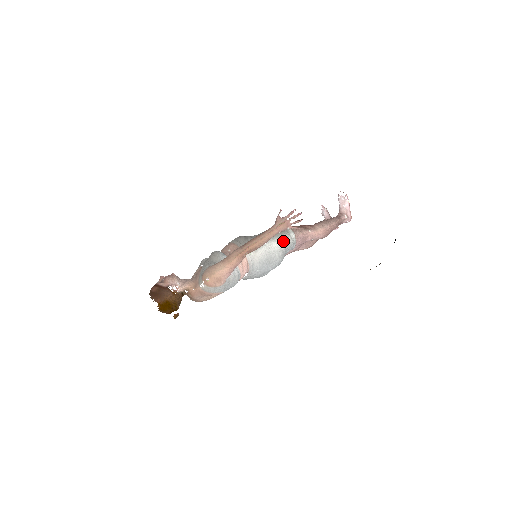
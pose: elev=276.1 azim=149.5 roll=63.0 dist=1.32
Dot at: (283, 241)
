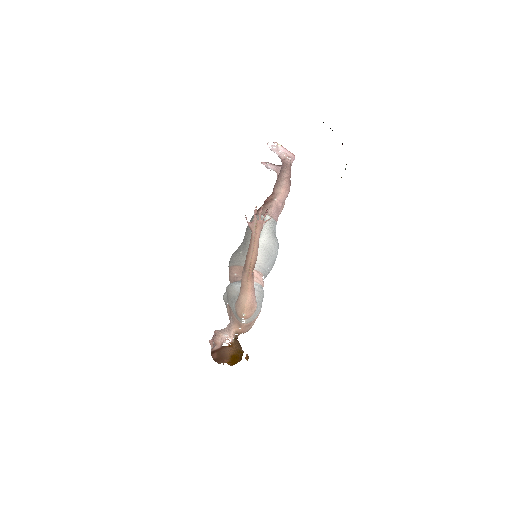
Dot at: (266, 230)
